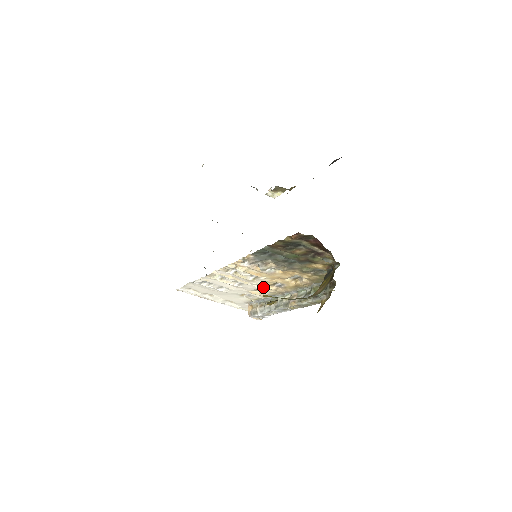
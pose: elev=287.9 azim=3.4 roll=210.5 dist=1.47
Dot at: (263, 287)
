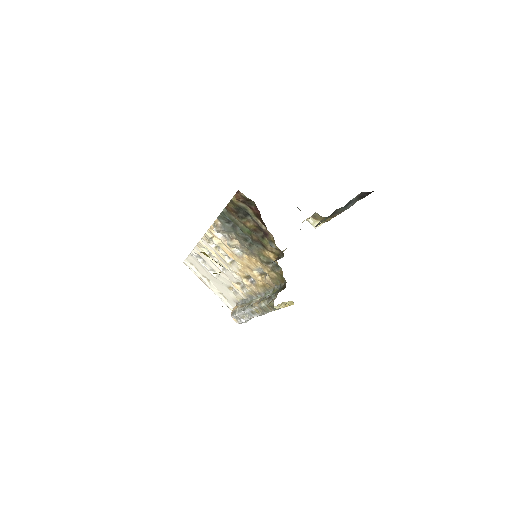
Dot at: (240, 279)
